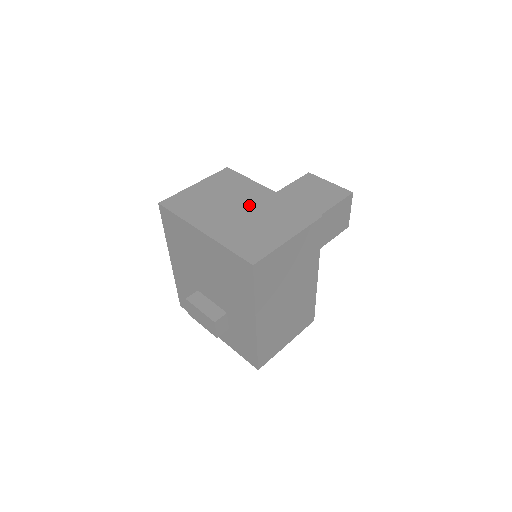
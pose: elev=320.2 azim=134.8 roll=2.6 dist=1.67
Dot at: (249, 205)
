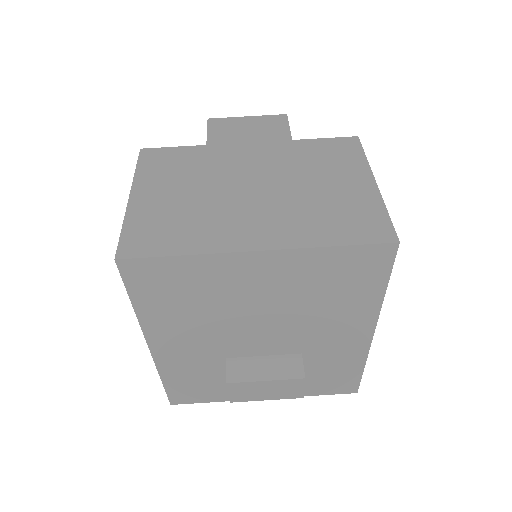
Dot at: (257, 176)
